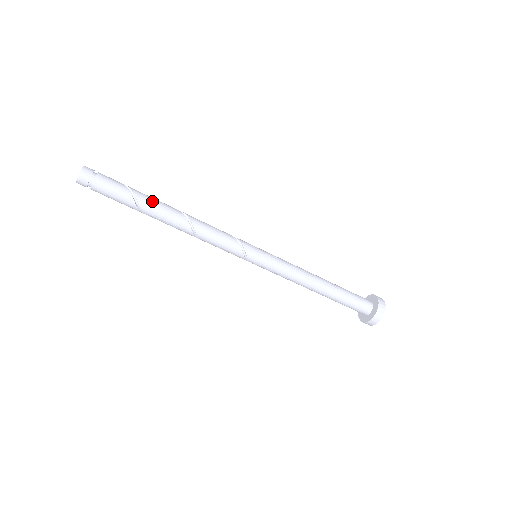
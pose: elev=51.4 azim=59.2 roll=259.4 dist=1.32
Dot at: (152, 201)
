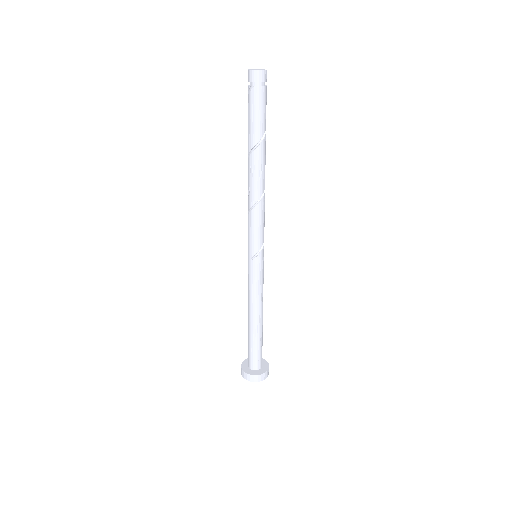
Dot at: occluded
